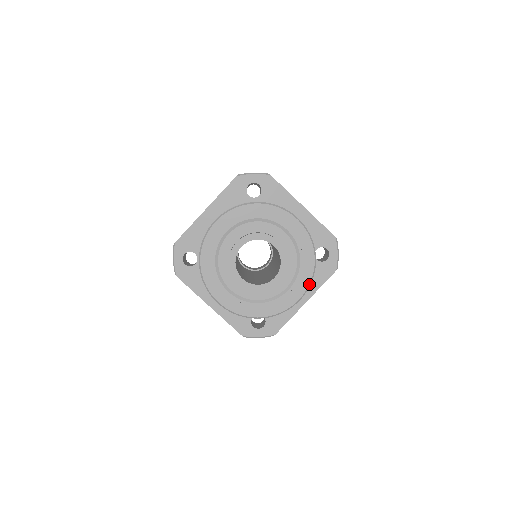
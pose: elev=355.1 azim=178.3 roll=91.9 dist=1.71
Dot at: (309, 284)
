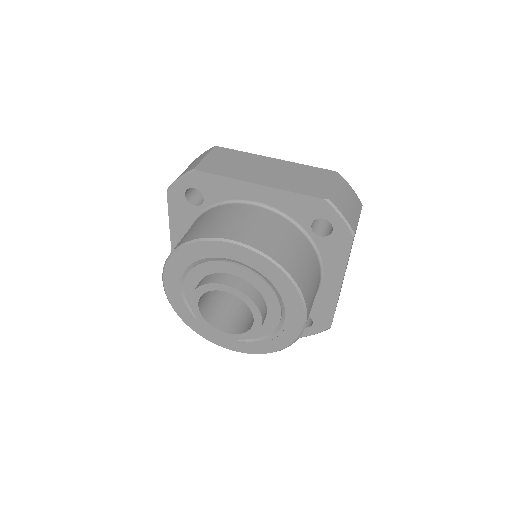
Dot at: (250, 353)
